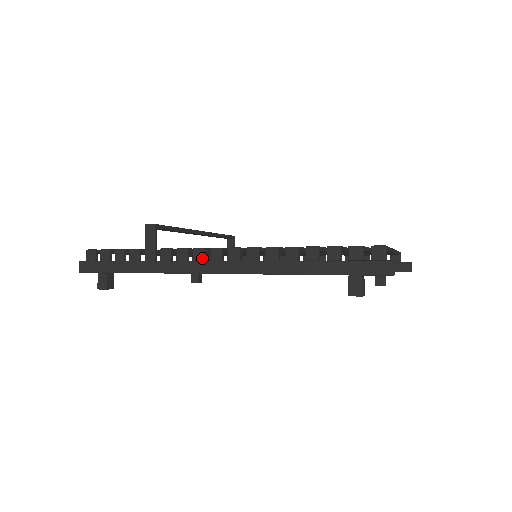
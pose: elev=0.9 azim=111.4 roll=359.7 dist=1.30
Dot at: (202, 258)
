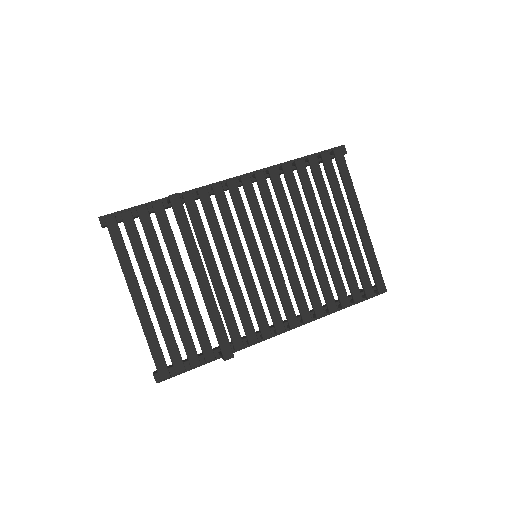
Dot at: occluded
